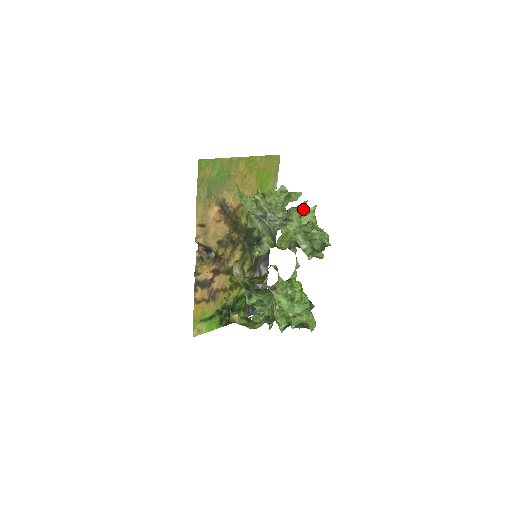
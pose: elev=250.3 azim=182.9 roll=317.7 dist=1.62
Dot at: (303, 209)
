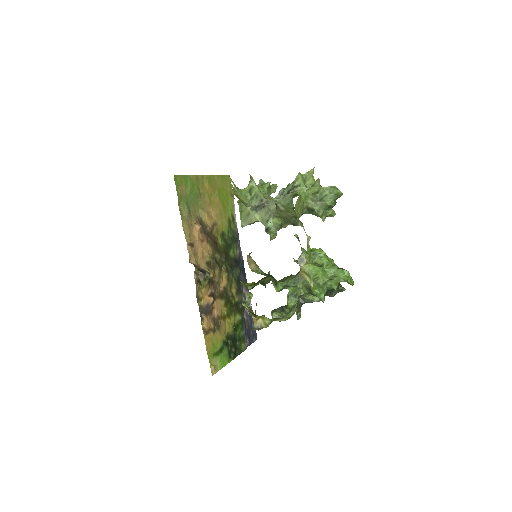
Dot at: occluded
